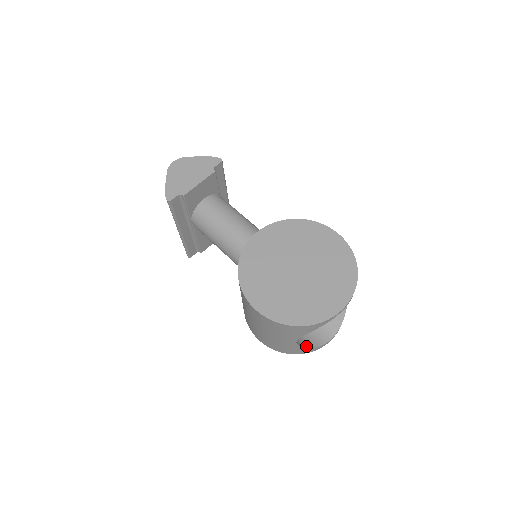
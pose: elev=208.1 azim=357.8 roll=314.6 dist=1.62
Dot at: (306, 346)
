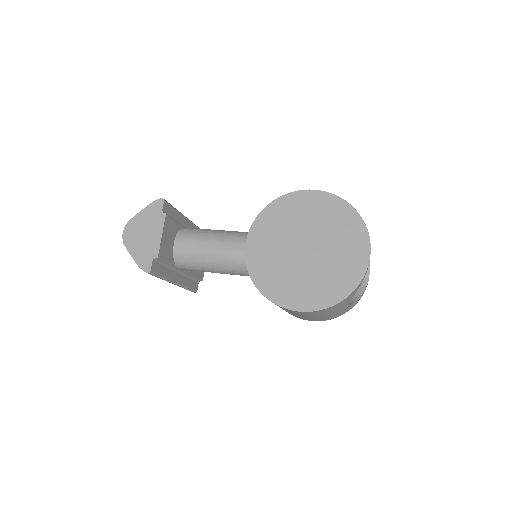
Dot at: (355, 299)
